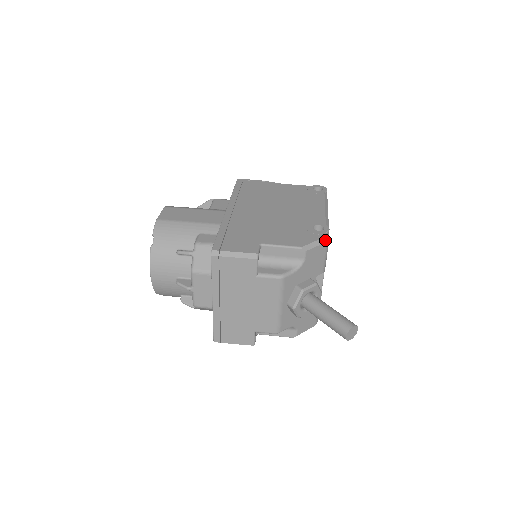
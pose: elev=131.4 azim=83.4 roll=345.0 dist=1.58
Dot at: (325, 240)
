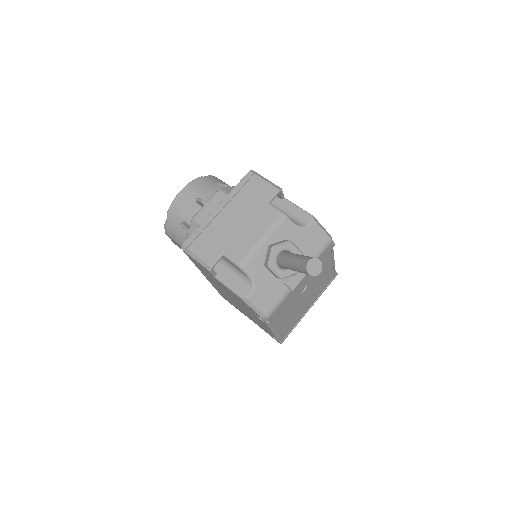
Dot at: (330, 236)
